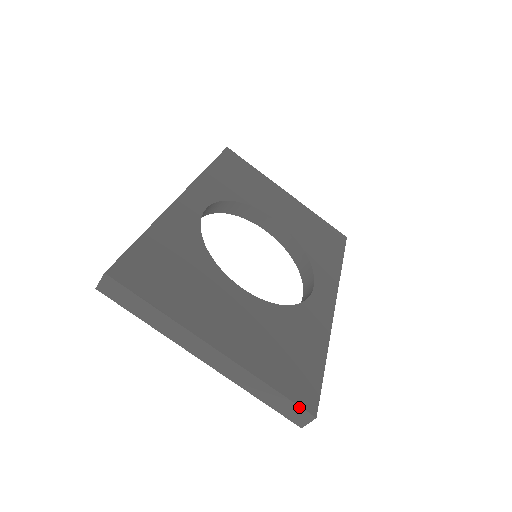
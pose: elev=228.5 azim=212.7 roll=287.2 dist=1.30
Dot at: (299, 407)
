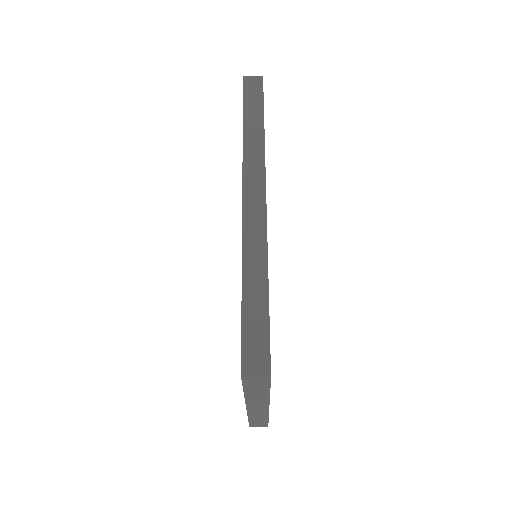
Dot at: (267, 424)
